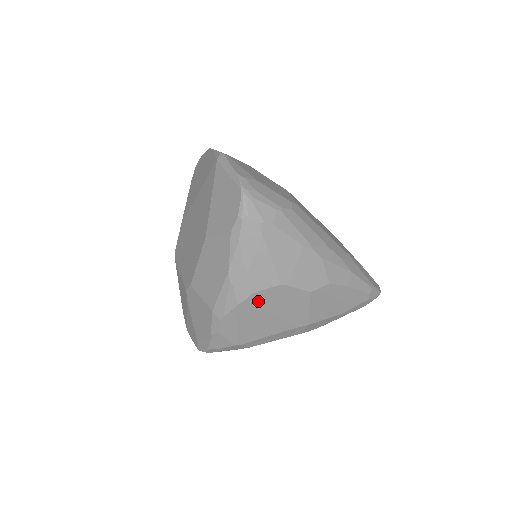
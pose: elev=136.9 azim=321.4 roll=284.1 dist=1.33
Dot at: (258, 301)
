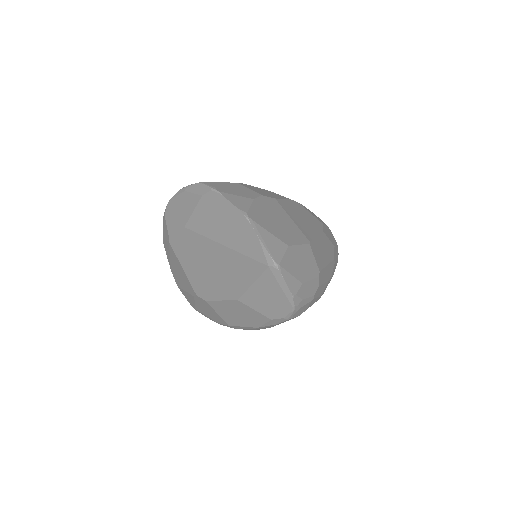
Dot at: occluded
